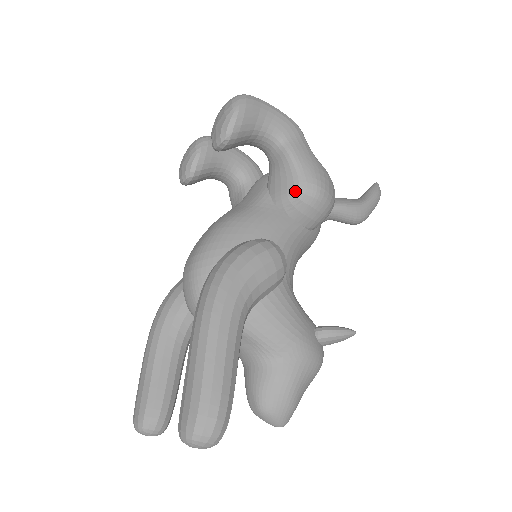
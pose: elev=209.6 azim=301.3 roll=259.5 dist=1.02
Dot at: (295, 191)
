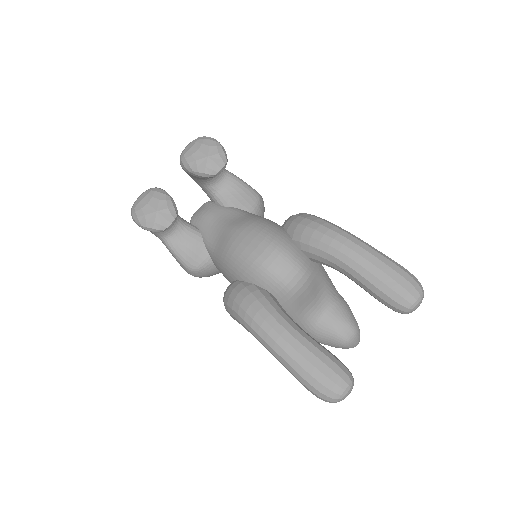
Dot at: (257, 198)
